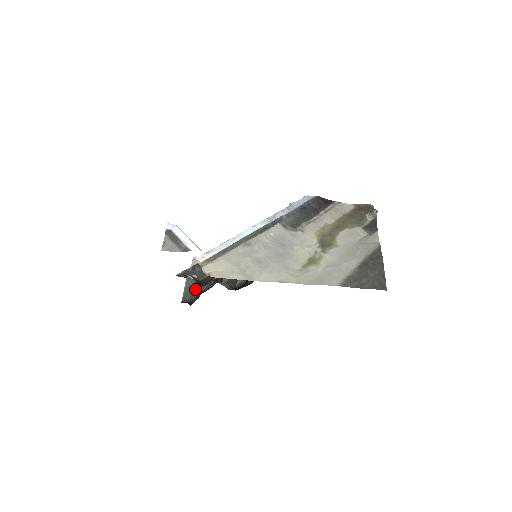
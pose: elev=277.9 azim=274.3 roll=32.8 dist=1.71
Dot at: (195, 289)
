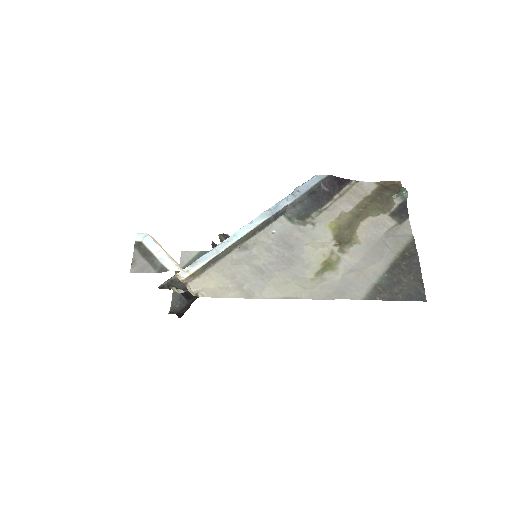
Dot at: occluded
